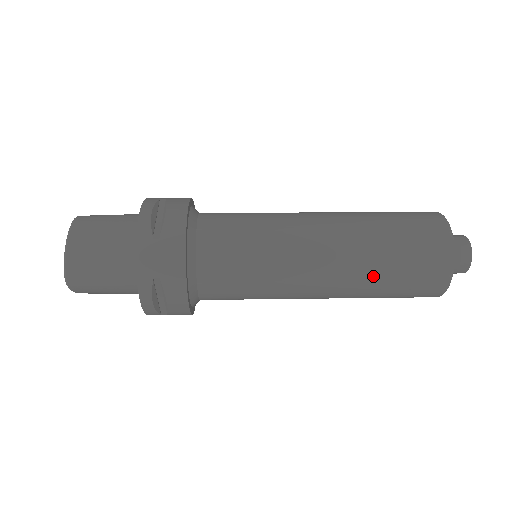
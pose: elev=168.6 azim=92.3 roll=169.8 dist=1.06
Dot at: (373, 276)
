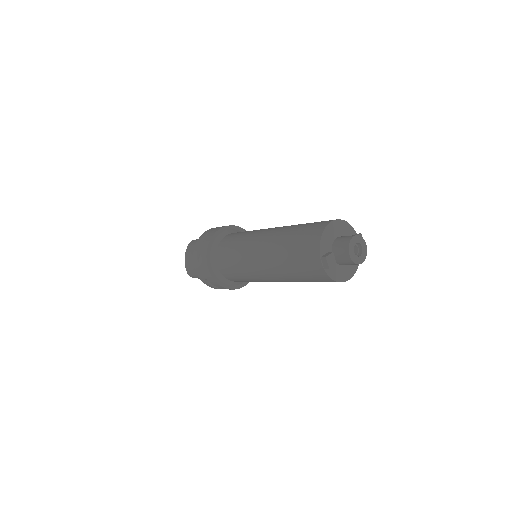
Dot at: (288, 275)
